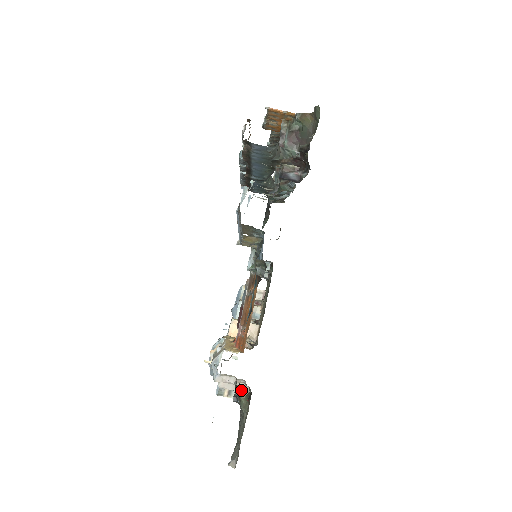
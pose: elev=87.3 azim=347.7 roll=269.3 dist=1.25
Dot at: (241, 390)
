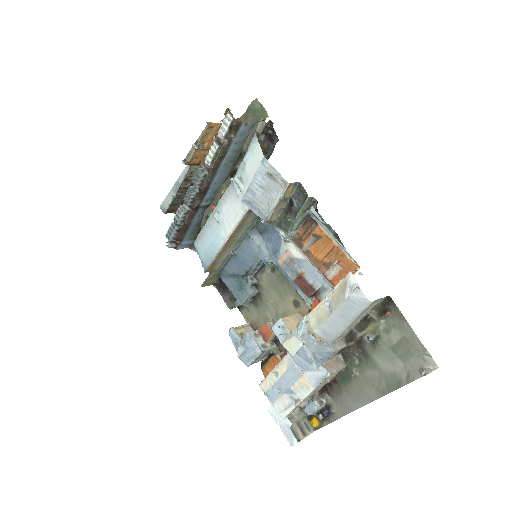
Dot at: (373, 315)
